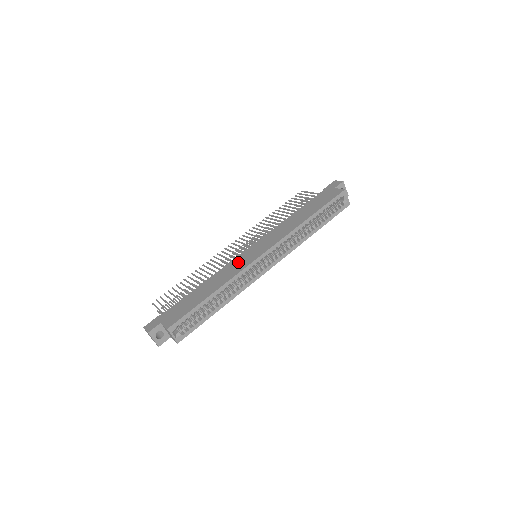
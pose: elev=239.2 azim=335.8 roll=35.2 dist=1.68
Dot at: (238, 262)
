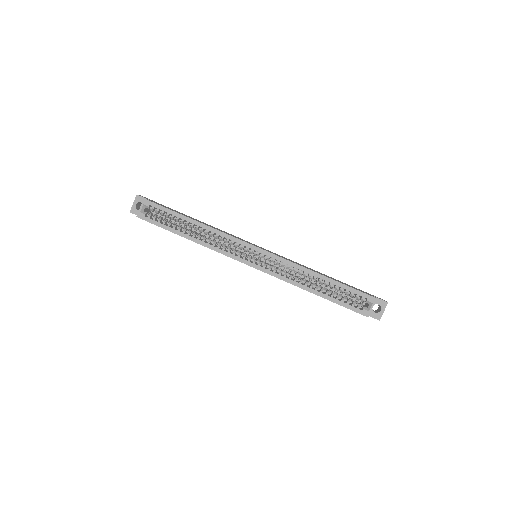
Dot at: occluded
